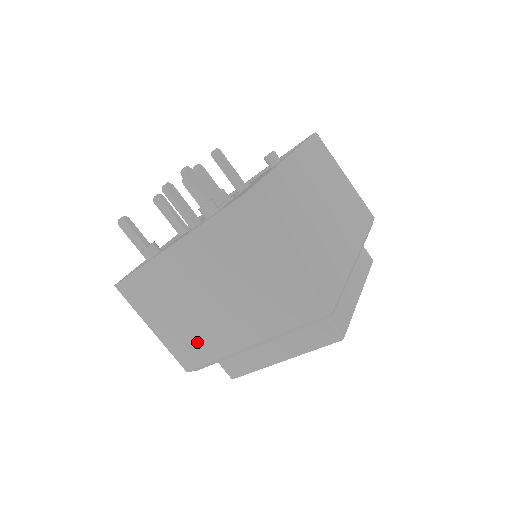
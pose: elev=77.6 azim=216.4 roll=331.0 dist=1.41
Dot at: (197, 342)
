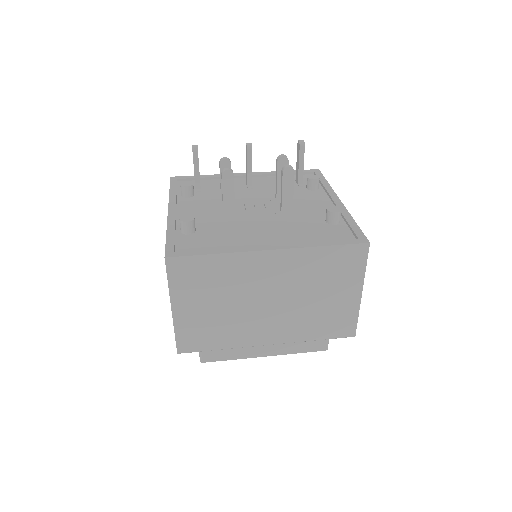
Dot at: occluded
